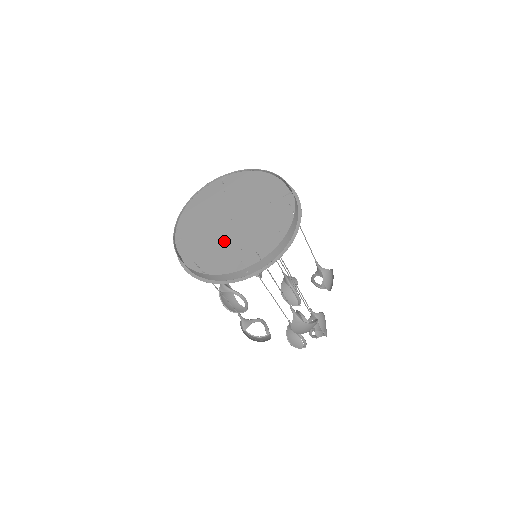
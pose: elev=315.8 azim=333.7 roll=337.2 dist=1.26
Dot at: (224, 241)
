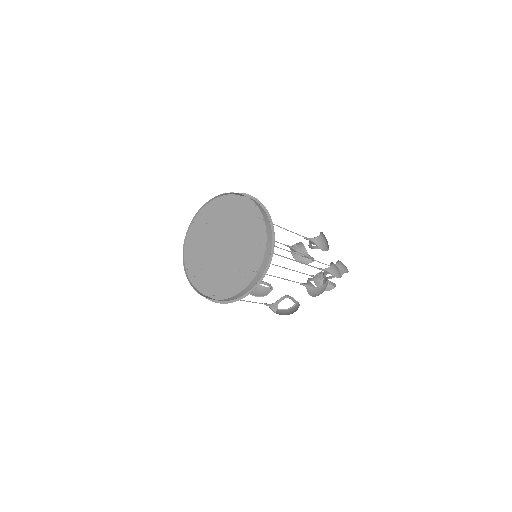
Dot at: (224, 267)
